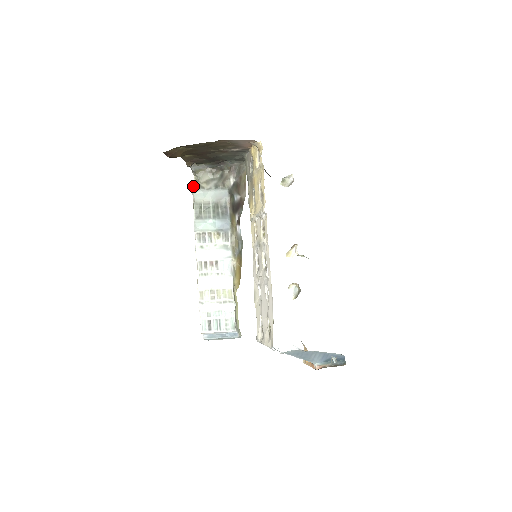
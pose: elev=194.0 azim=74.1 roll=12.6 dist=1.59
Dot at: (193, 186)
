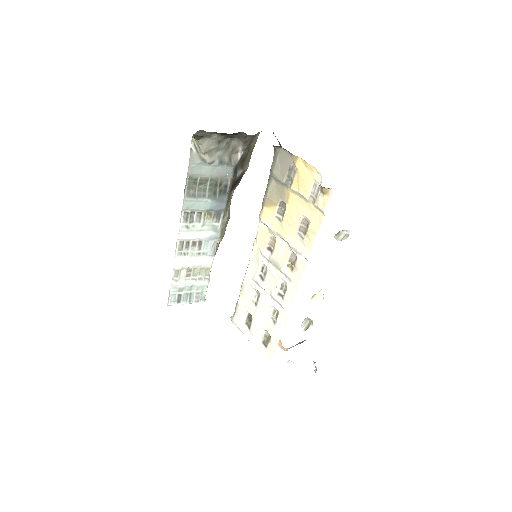
Dot at: (190, 154)
